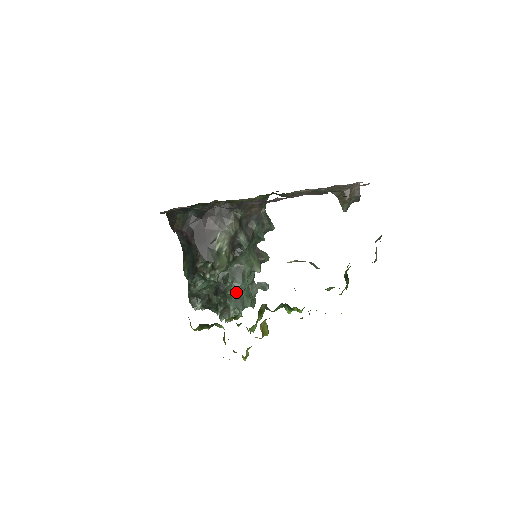
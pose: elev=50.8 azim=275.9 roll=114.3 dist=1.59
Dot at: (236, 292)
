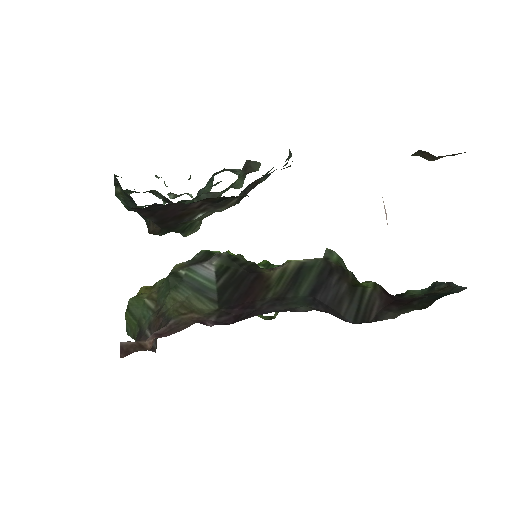
Dot at: occluded
